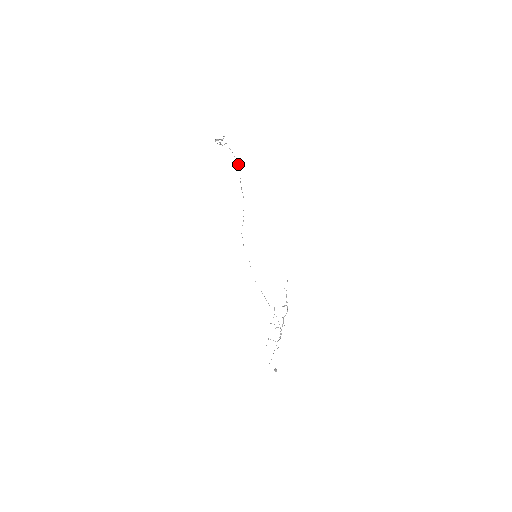
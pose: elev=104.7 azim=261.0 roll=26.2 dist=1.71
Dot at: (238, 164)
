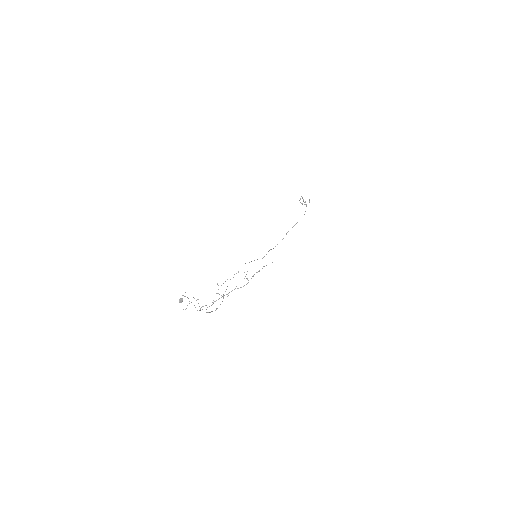
Dot at: occluded
